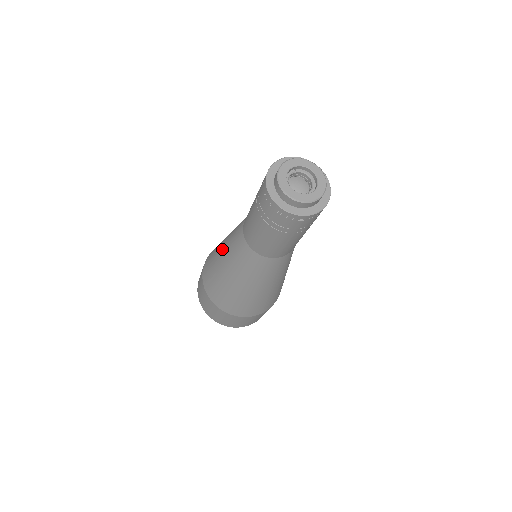
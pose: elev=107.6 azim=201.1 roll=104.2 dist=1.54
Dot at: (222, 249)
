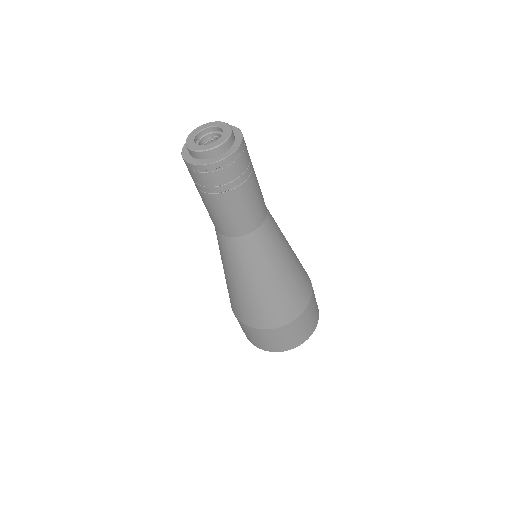
Dot at: (230, 278)
